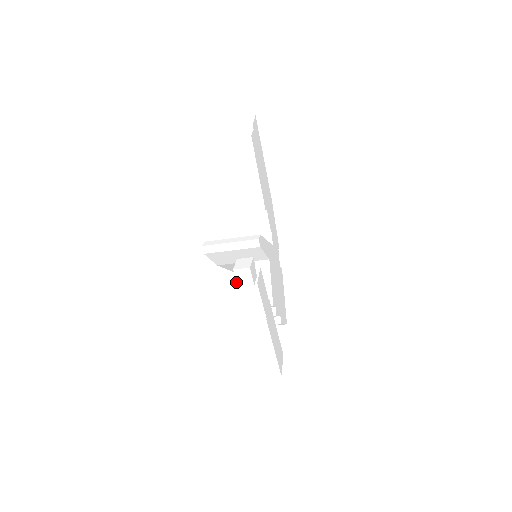
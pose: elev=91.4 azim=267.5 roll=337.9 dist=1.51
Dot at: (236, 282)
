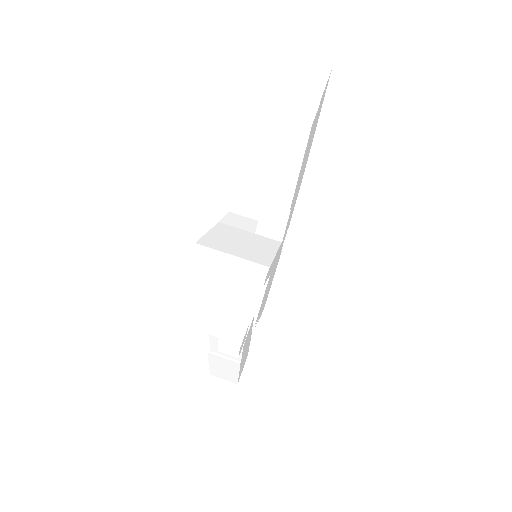
Dot at: (218, 330)
